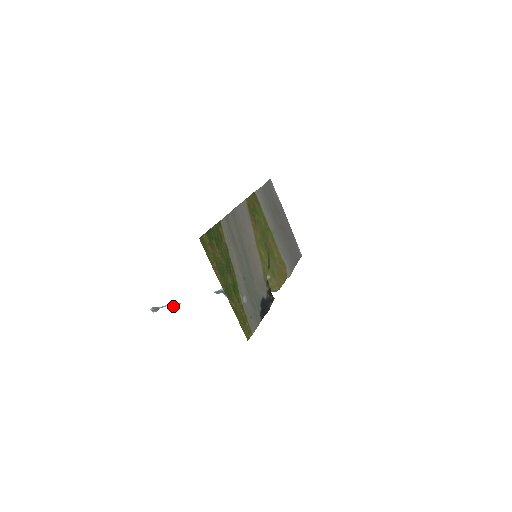
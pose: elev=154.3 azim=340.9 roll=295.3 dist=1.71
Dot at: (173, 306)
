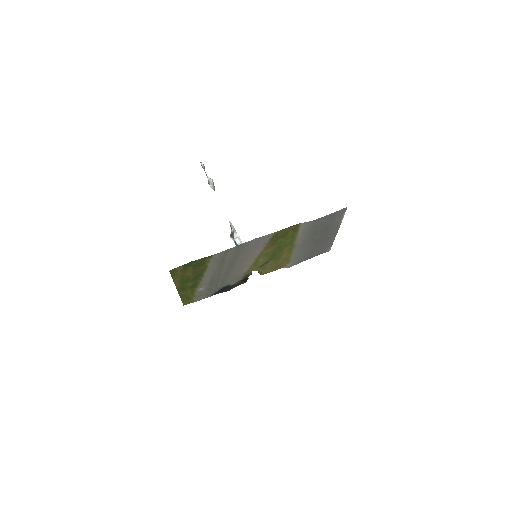
Dot at: (210, 185)
